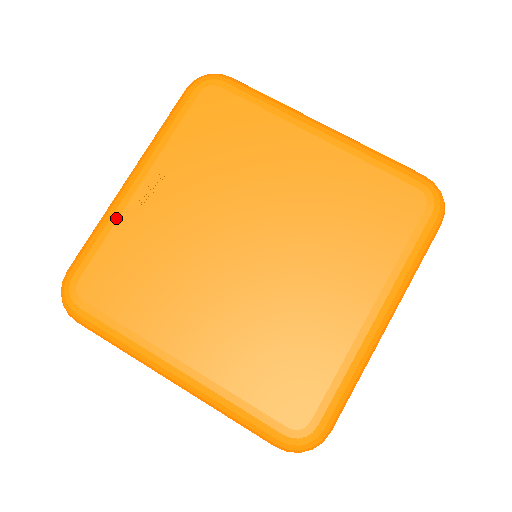
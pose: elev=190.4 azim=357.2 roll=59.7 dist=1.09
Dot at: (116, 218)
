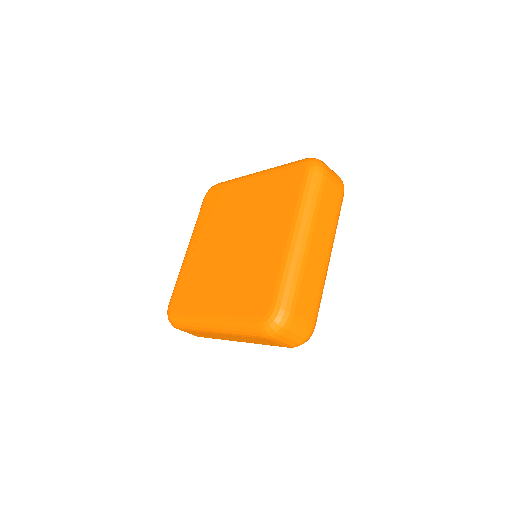
Dot at: (182, 269)
